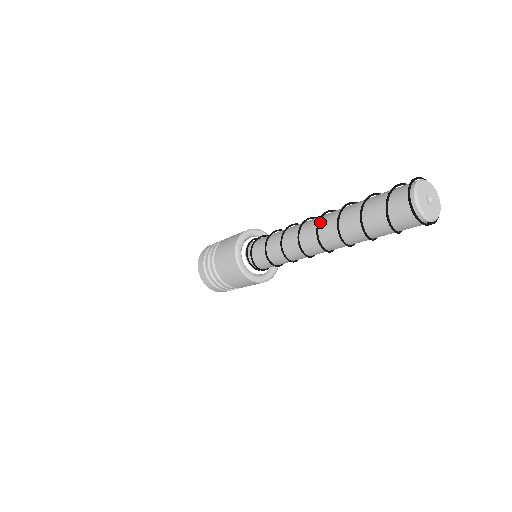
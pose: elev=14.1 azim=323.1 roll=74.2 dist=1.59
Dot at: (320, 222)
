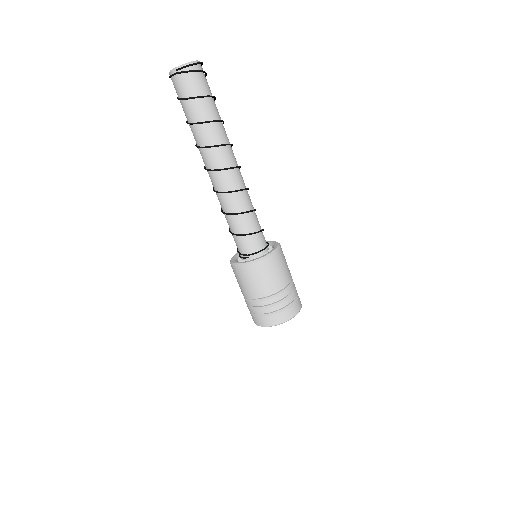
Dot at: occluded
